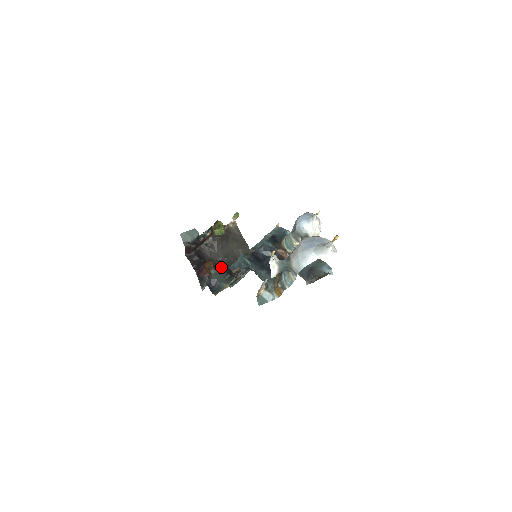
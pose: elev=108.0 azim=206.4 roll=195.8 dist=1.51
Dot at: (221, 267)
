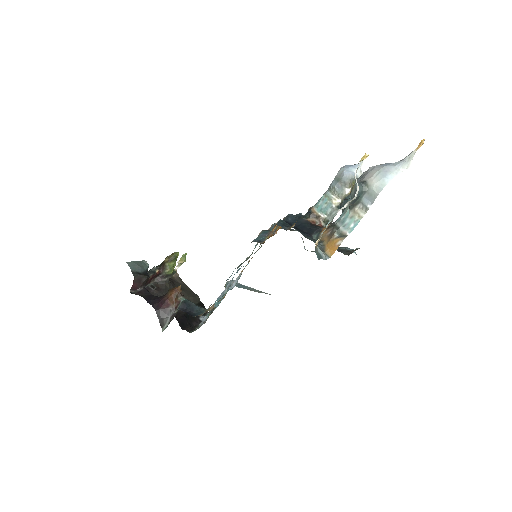
Dot at: occluded
